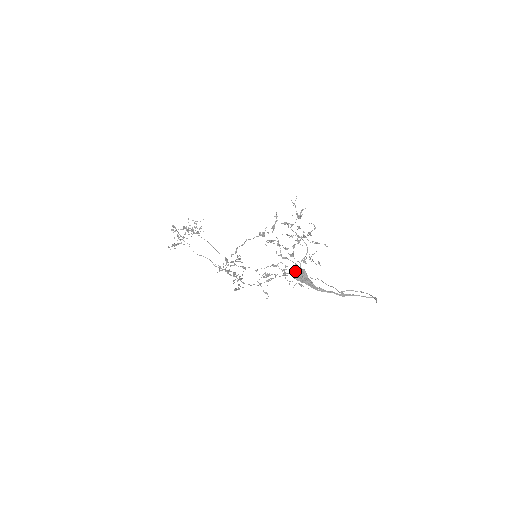
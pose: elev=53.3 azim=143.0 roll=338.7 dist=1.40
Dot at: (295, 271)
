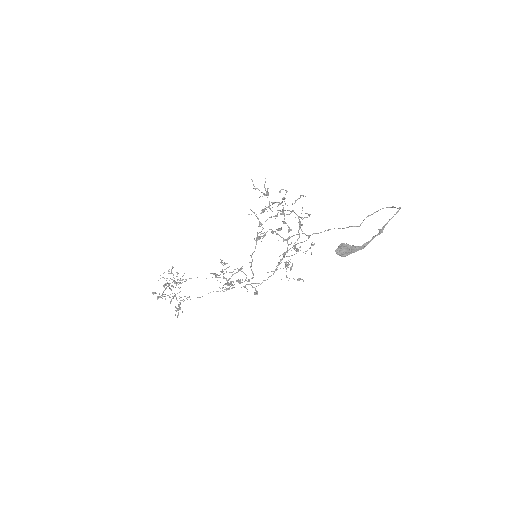
Dot at: (340, 252)
